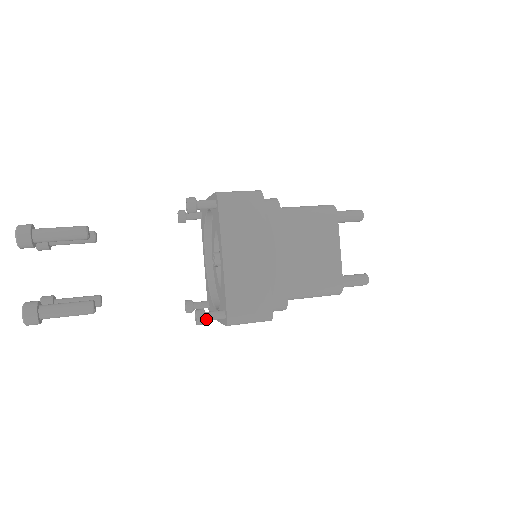
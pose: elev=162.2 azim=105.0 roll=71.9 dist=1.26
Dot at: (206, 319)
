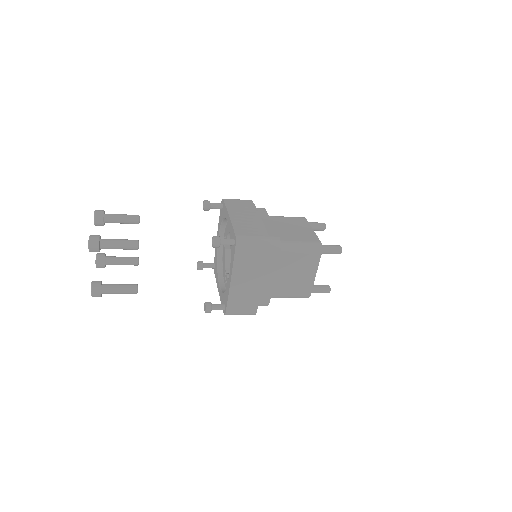
Dot at: (220, 240)
